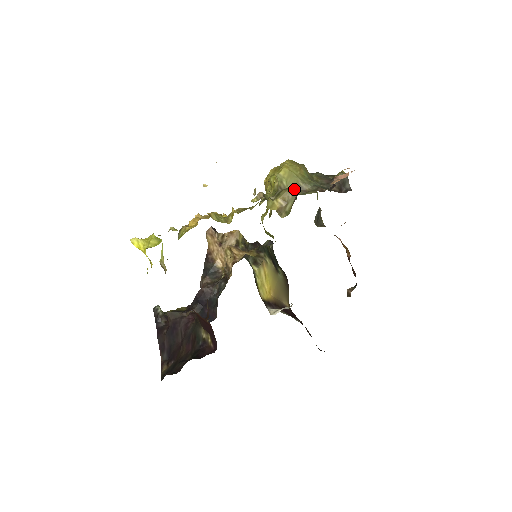
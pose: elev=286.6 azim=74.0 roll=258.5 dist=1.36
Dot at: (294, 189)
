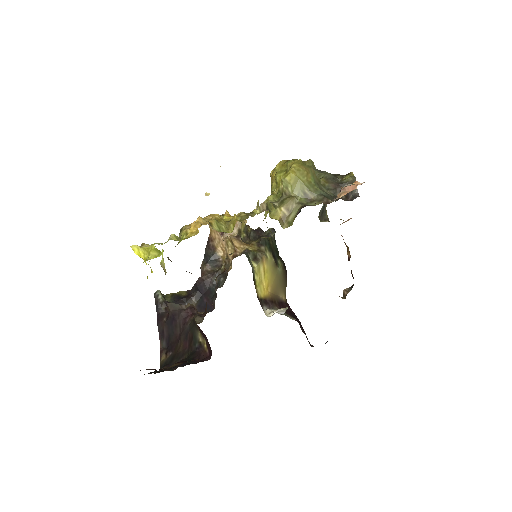
Dot at: (299, 197)
